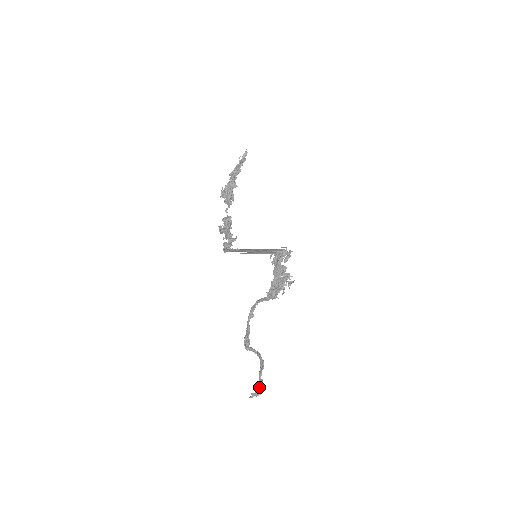
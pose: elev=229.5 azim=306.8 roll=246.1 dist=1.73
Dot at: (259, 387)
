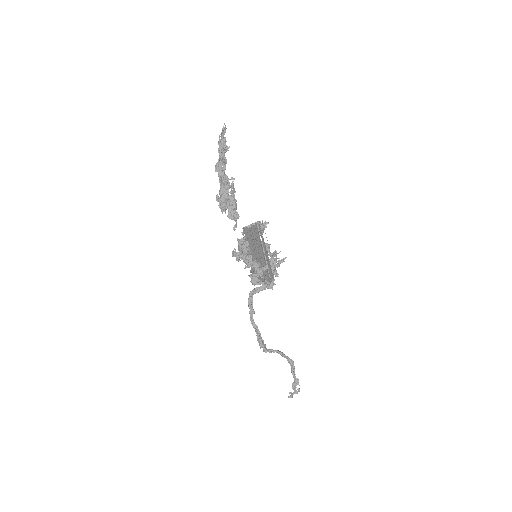
Dot at: (296, 385)
